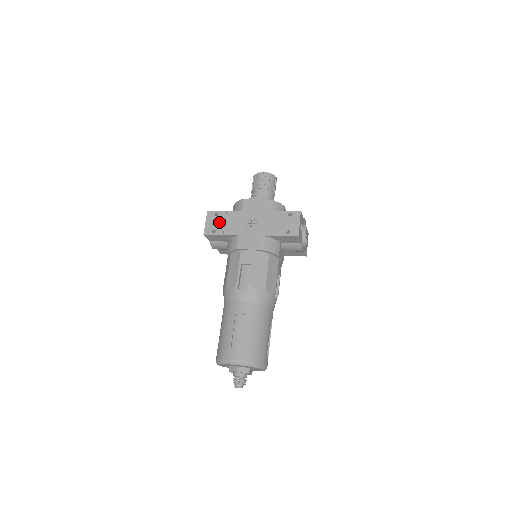
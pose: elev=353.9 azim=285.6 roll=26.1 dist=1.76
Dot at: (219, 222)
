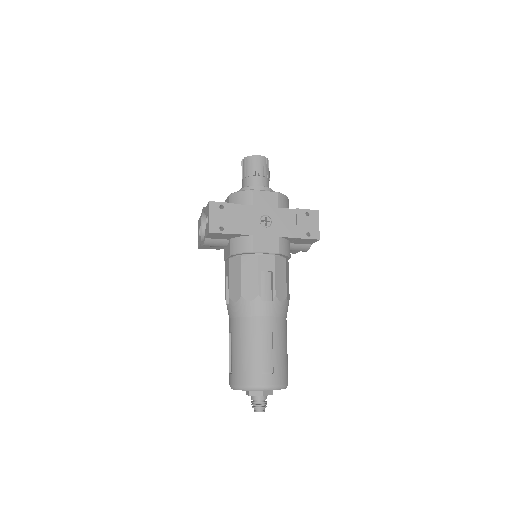
Dot at: (227, 217)
